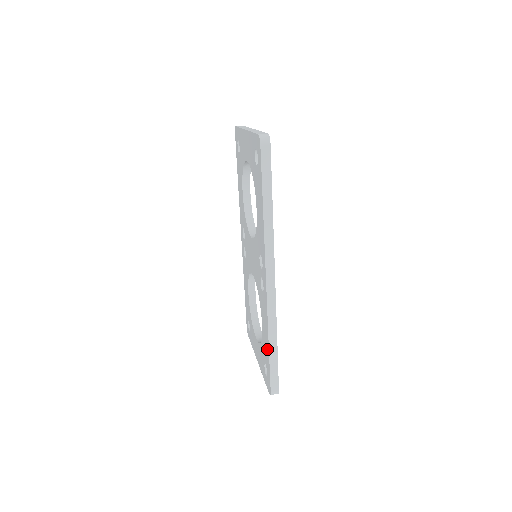
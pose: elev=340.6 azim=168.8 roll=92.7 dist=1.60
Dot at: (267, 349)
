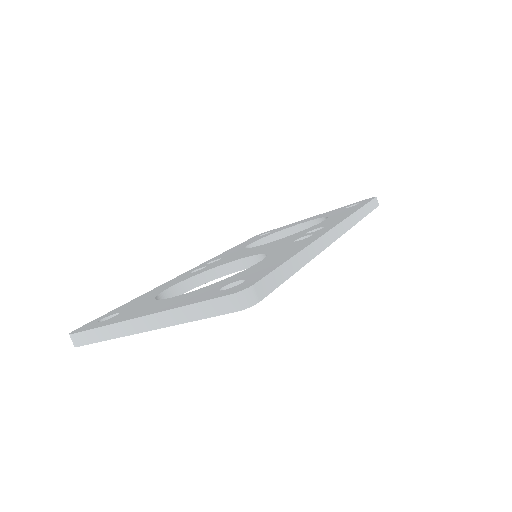
Dot at: (281, 259)
